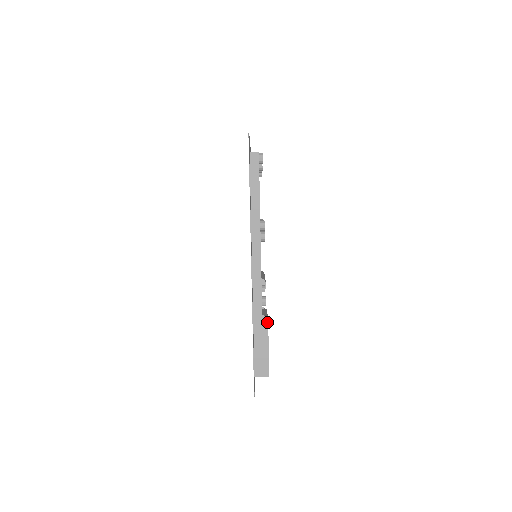
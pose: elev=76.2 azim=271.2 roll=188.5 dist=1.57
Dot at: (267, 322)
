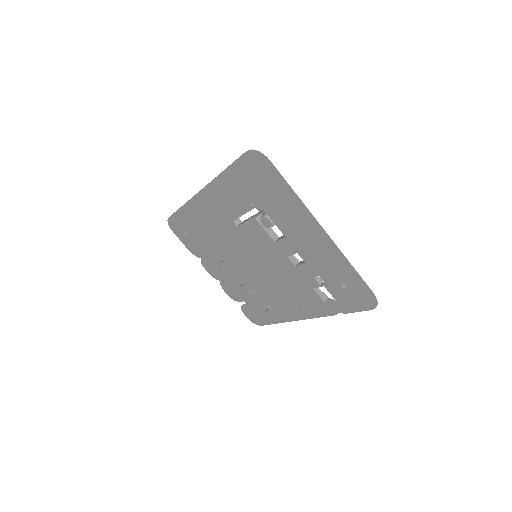
Dot at: occluded
